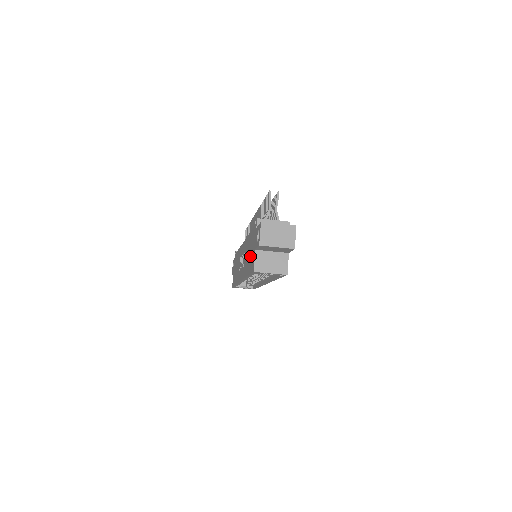
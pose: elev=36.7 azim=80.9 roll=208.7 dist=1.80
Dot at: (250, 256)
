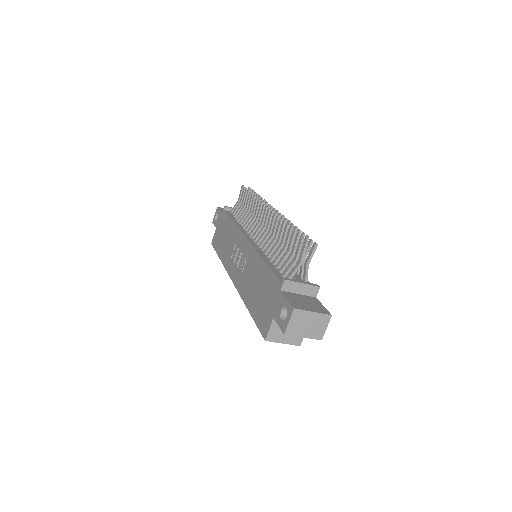
Dot at: (260, 300)
